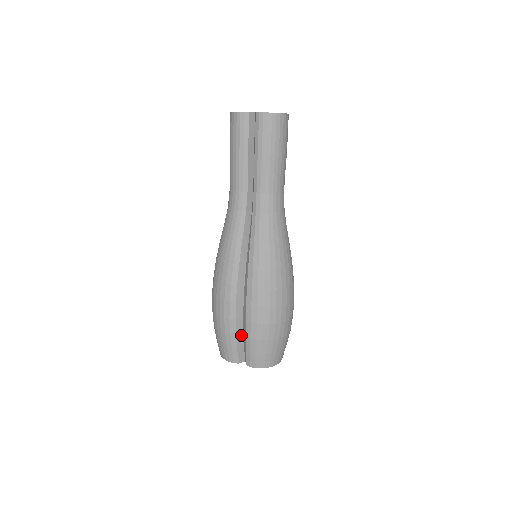
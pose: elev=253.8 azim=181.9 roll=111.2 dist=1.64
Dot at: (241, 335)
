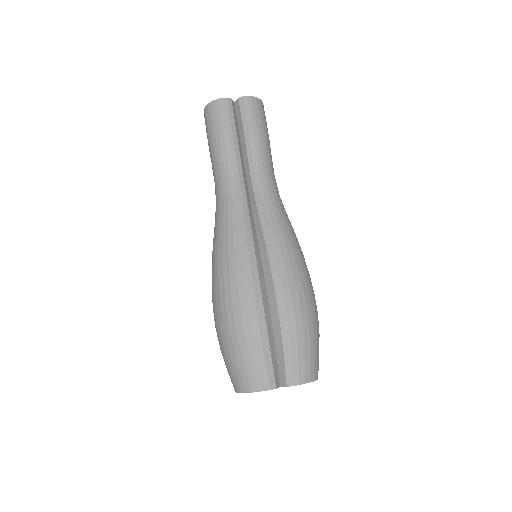
Dot at: (273, 343)
